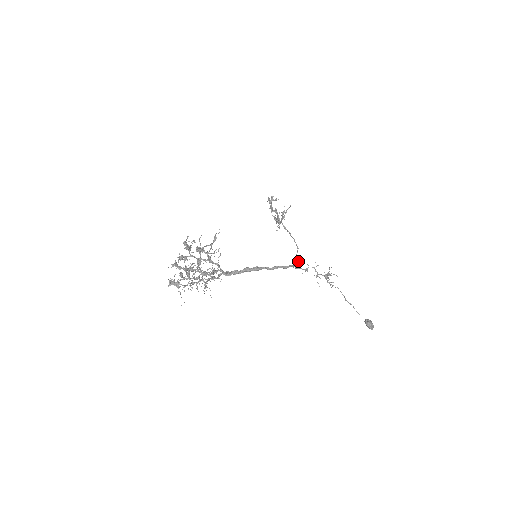
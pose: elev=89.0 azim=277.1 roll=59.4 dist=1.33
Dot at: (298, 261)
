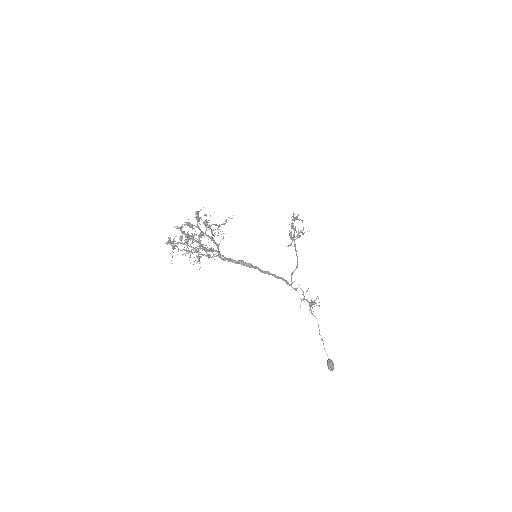
Dot at: (291, 278)
